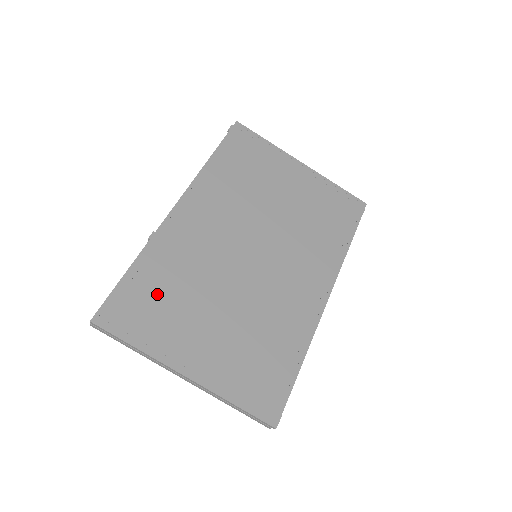
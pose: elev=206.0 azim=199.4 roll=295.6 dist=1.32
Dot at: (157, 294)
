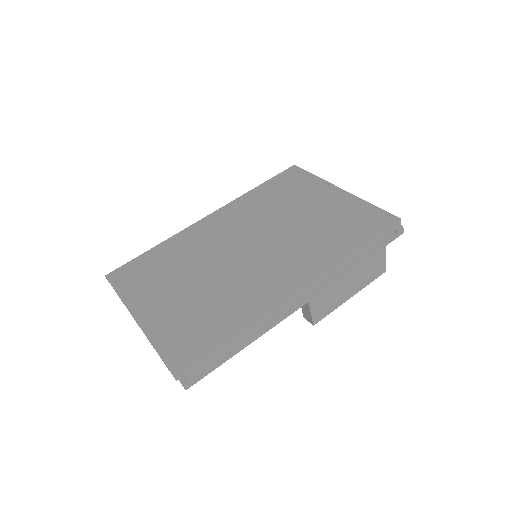
Dot at: (155, 267)
